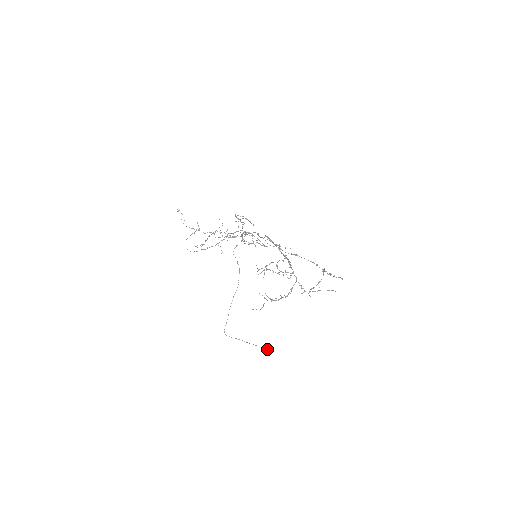
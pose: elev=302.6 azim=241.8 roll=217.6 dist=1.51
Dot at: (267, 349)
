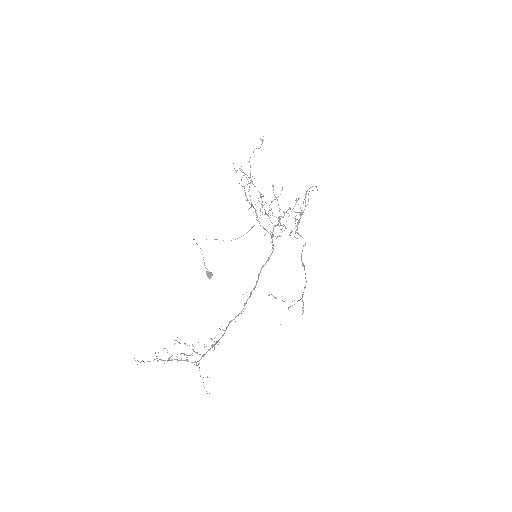
Dot at: (208, 276)
